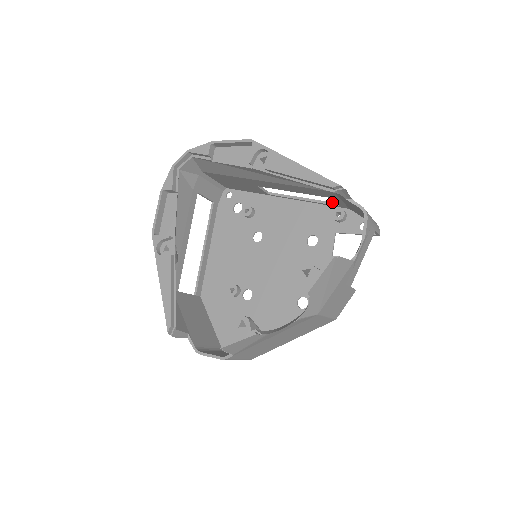
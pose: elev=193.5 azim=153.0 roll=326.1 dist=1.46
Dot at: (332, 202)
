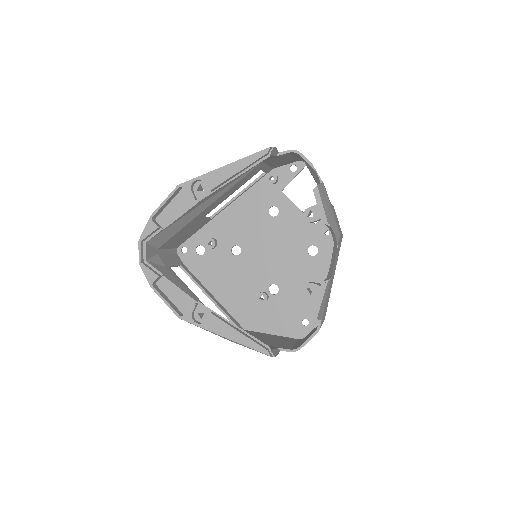
Dot at: (258, 177)
